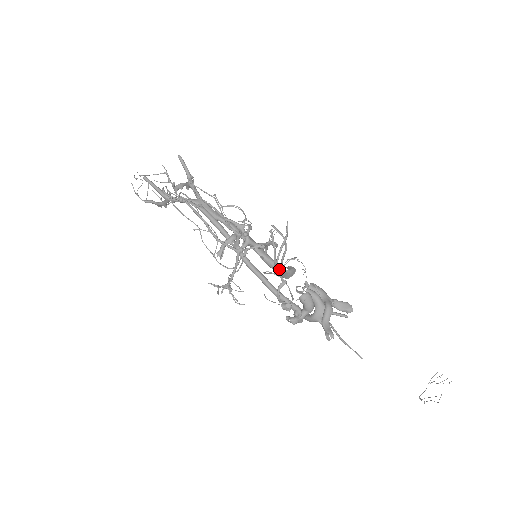
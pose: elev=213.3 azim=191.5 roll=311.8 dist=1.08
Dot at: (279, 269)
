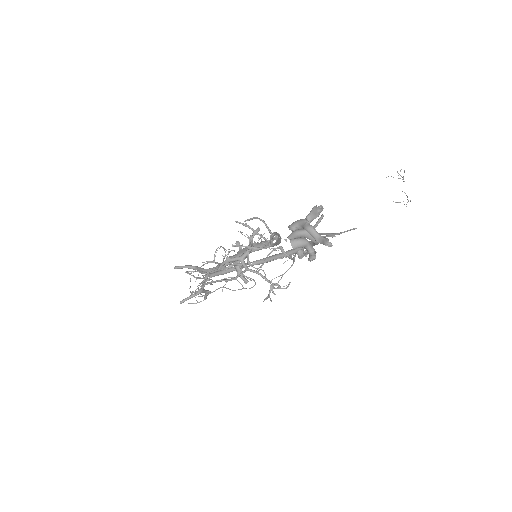
Dot at: occluded
